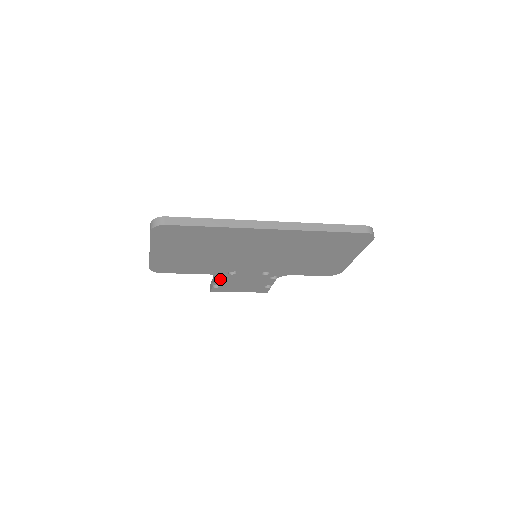
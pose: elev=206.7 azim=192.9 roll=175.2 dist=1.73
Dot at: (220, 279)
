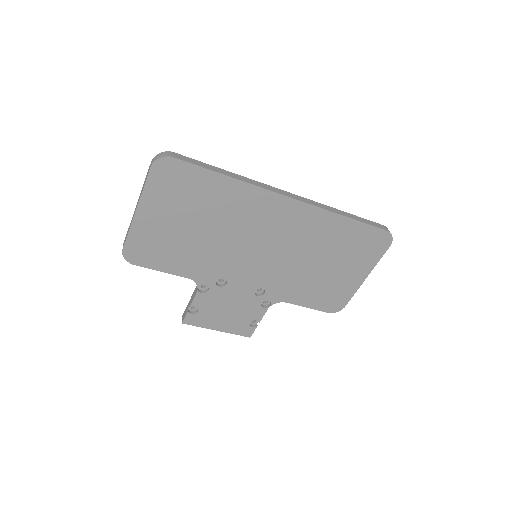
Dot at: (202, 295)
